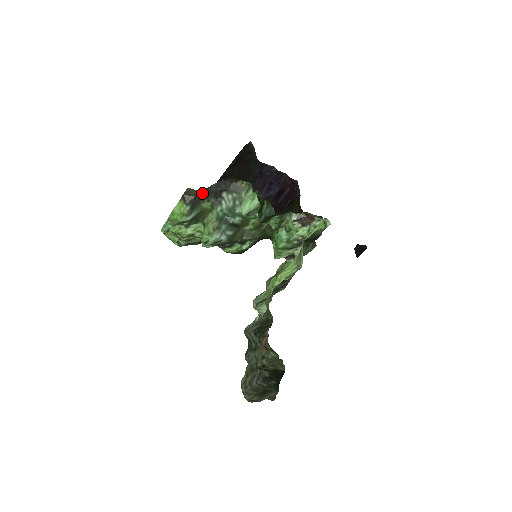
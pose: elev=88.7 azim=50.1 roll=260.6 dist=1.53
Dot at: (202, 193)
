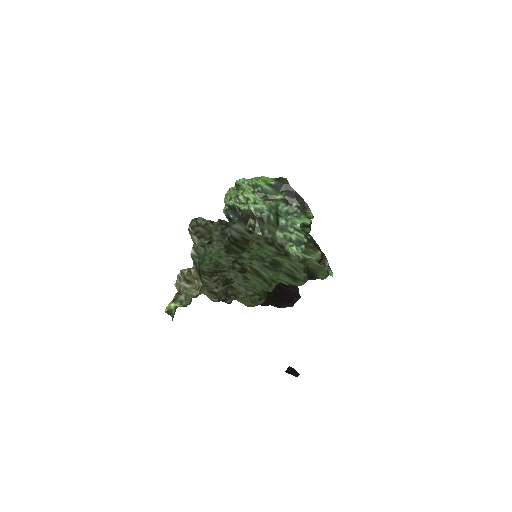
Dot at: (288, 188)
